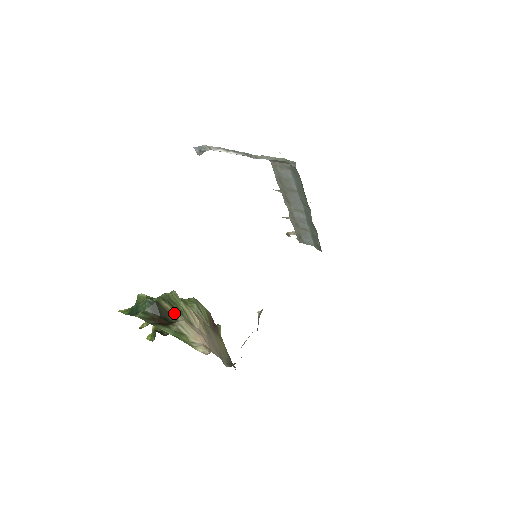
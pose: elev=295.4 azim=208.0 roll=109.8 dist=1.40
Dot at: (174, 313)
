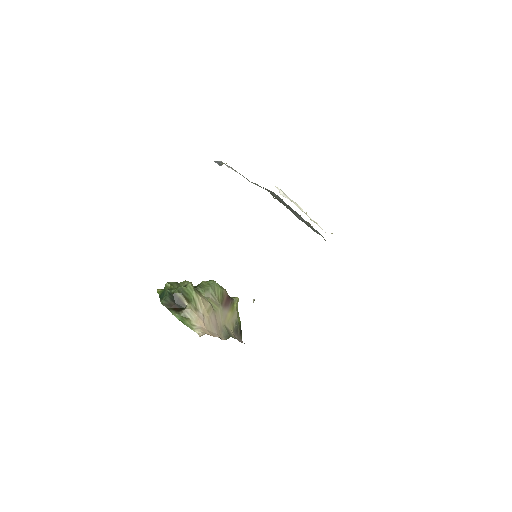
Dot at: (185, 302)
